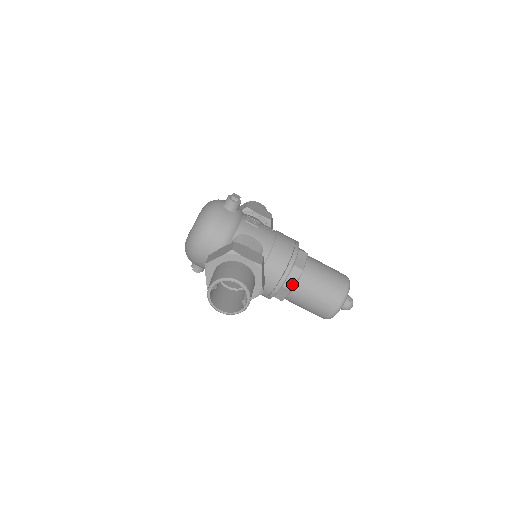
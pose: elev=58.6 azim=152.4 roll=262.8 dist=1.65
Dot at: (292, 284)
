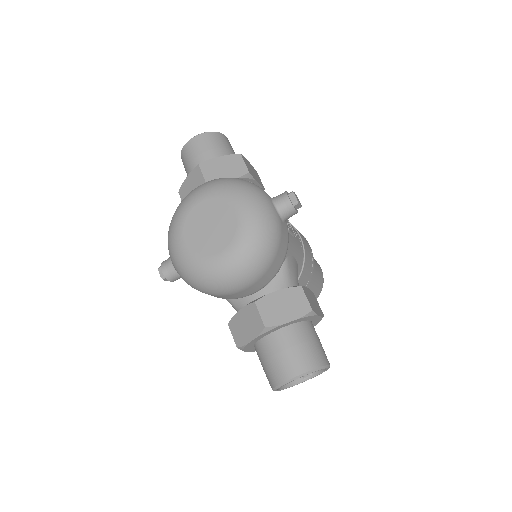
Dot at: occluded
